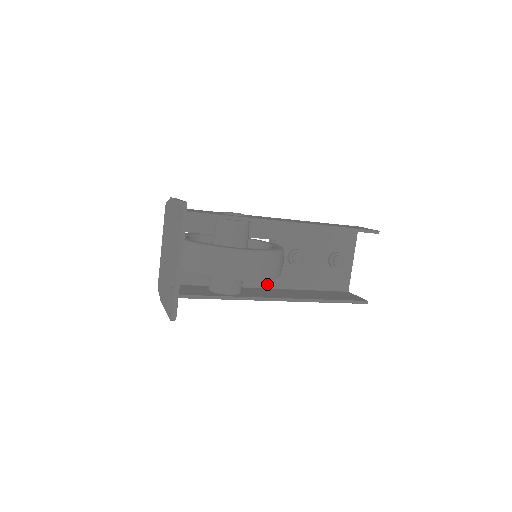
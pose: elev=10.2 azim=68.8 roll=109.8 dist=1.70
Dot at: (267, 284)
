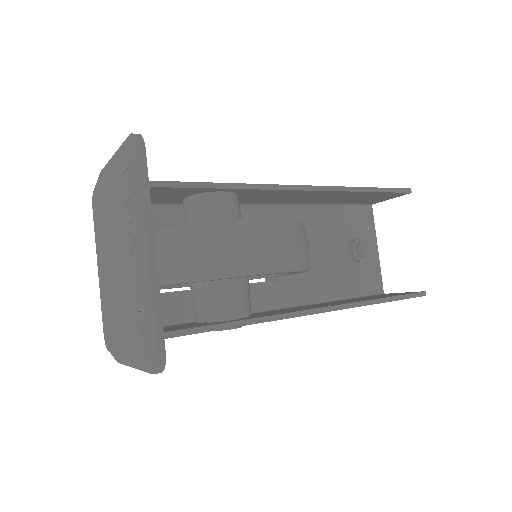
Dot at: (278, 303)
